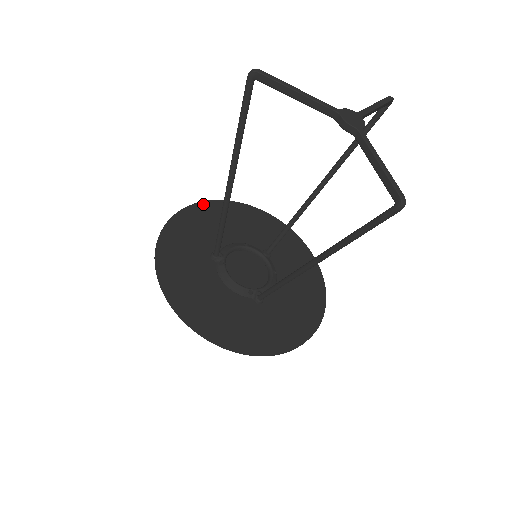
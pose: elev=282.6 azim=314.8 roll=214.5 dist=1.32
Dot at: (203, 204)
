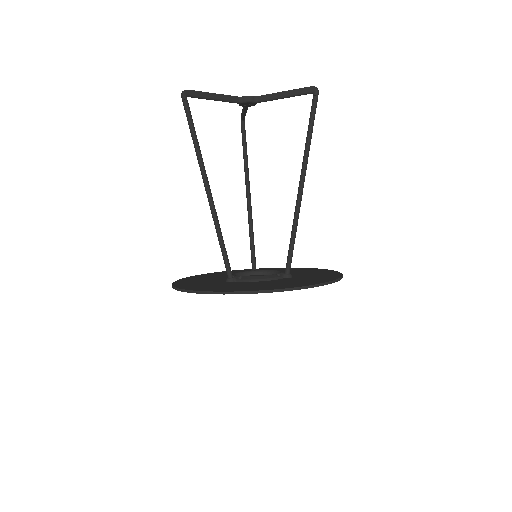
Dot at: (180, 280)
